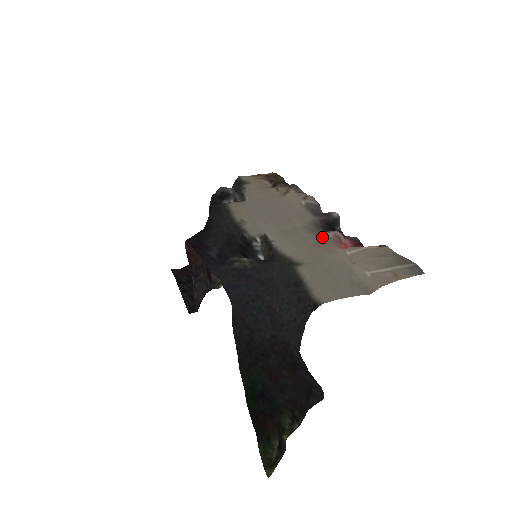
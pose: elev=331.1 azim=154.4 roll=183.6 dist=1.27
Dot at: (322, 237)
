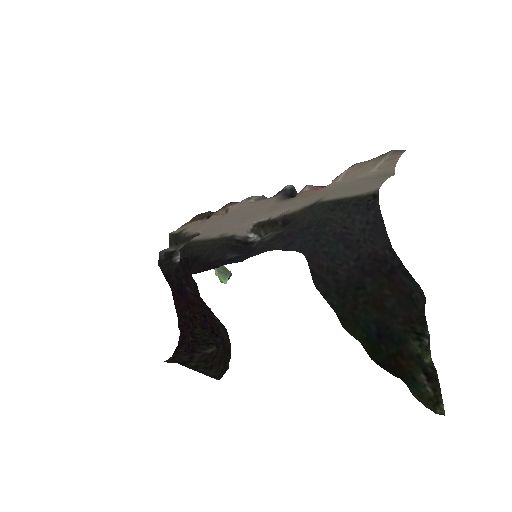
Dot at: (302, 195)
